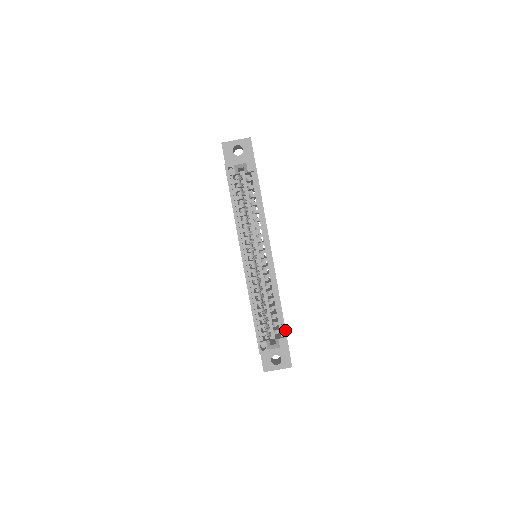
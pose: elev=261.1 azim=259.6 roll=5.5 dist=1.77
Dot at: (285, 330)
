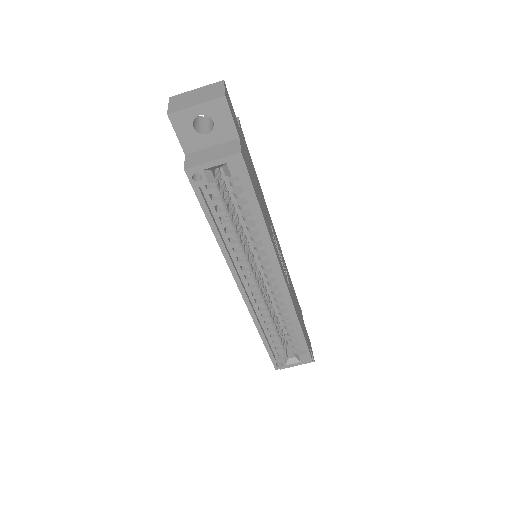
Dot at: (307, 348)
